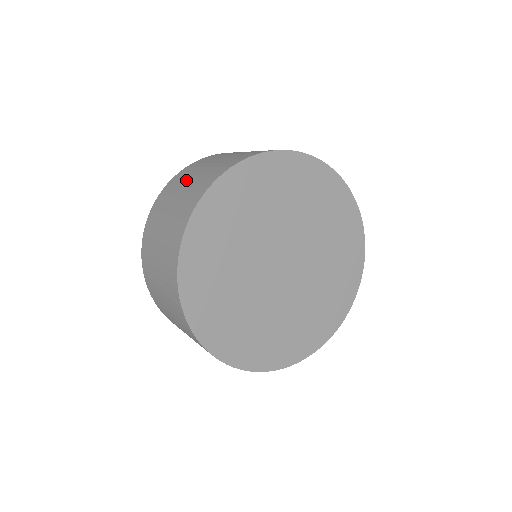
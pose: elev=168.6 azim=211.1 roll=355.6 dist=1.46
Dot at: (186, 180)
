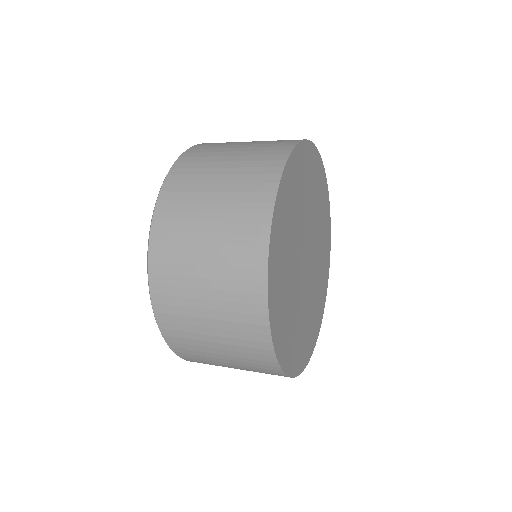
Dot at: (196, 226)
